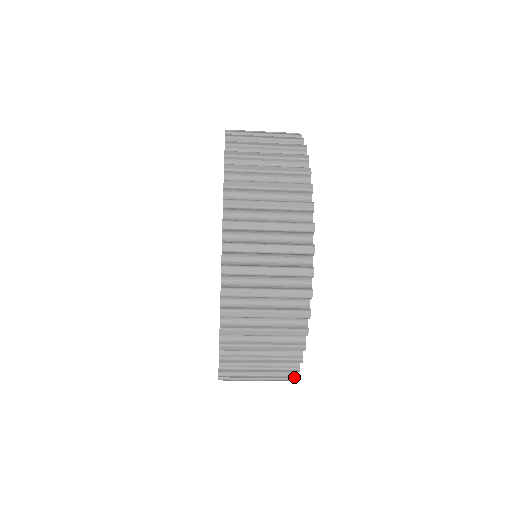
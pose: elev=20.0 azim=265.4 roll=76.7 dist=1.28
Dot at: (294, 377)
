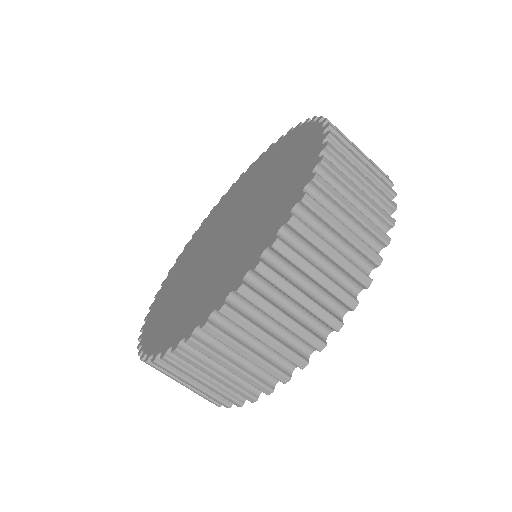
Dot at: (387, 240)
